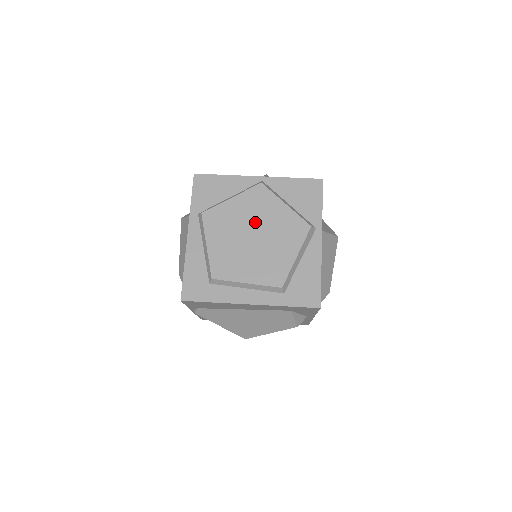
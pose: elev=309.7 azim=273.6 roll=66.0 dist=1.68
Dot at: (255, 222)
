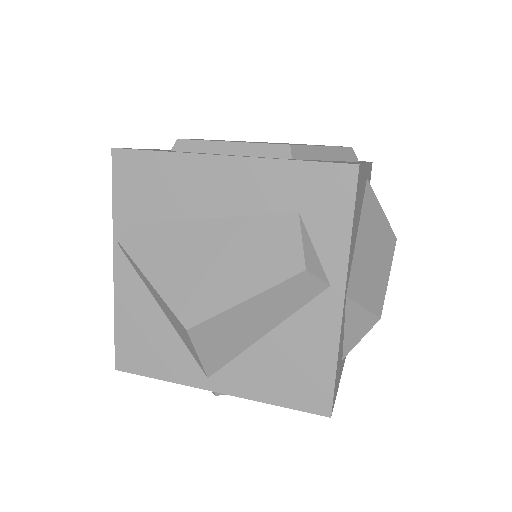
Dot at: occluded
